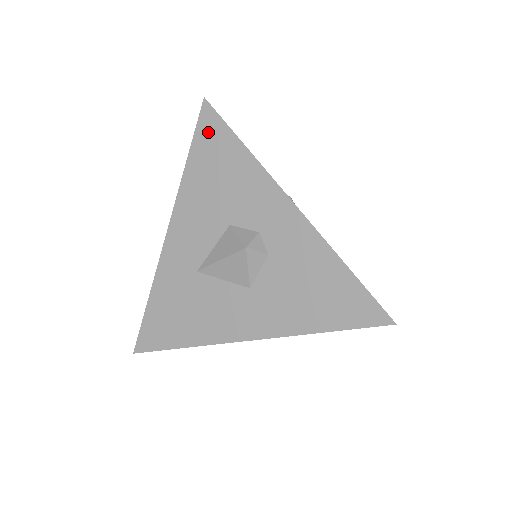
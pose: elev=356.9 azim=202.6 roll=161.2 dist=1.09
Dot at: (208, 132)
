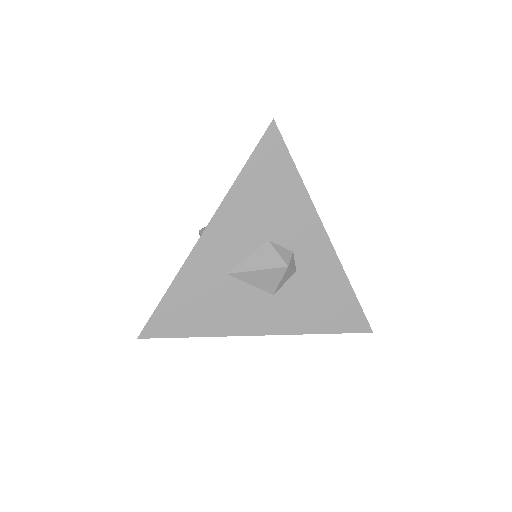
Dot at: (269, 153)
